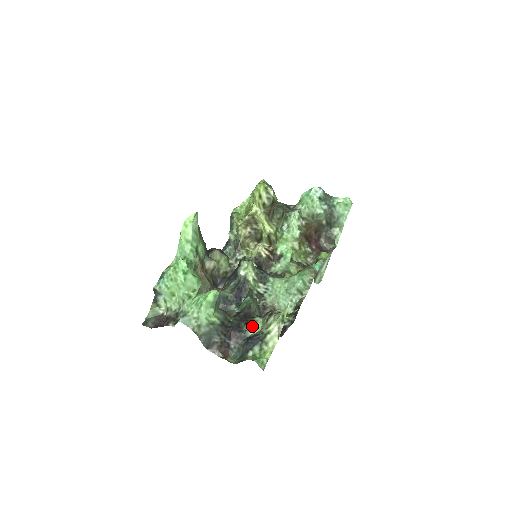
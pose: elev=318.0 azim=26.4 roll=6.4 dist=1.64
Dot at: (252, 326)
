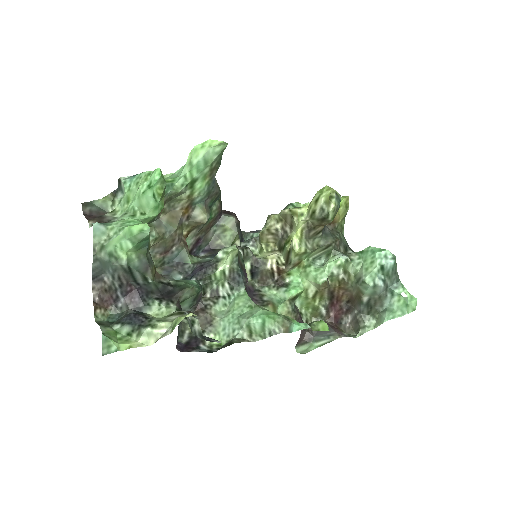
Dot at: (159, 307)
